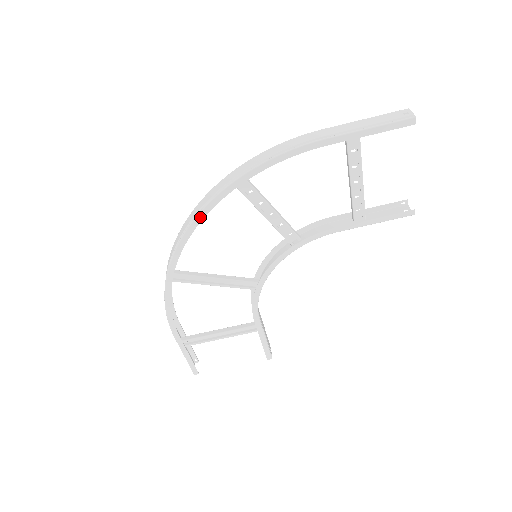
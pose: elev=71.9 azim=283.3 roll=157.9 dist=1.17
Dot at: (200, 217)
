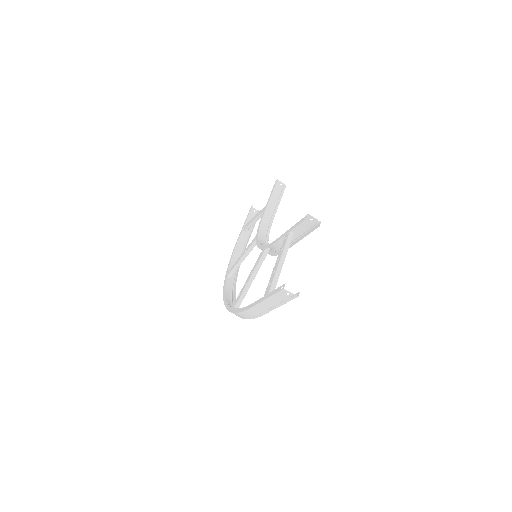
Dot at: occluded
